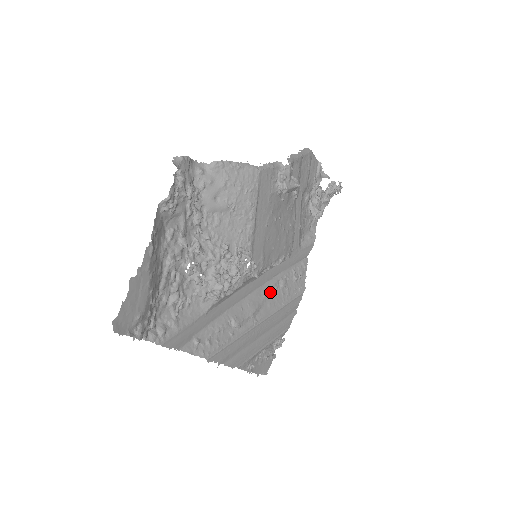
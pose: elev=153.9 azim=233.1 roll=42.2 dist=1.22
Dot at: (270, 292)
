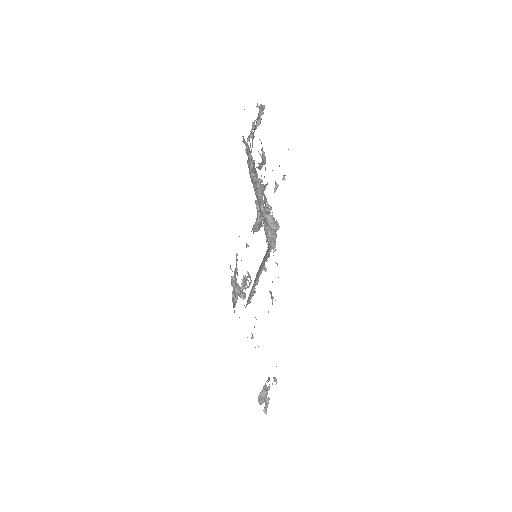
Dot at: (255, 317)
